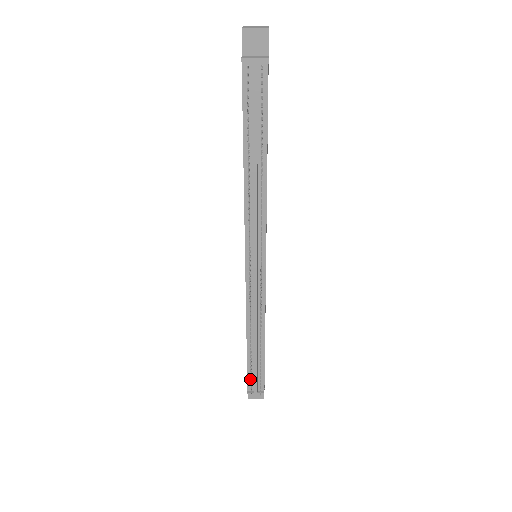
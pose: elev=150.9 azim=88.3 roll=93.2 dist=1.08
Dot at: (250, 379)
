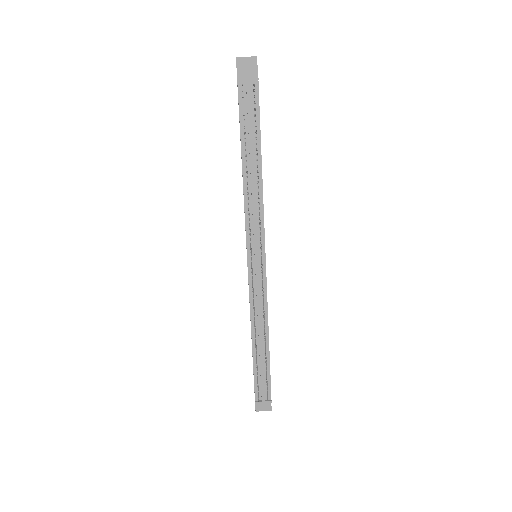
Dot at: (257, 386)
